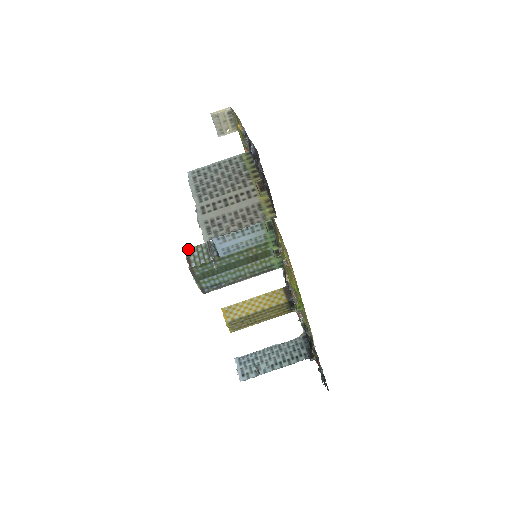
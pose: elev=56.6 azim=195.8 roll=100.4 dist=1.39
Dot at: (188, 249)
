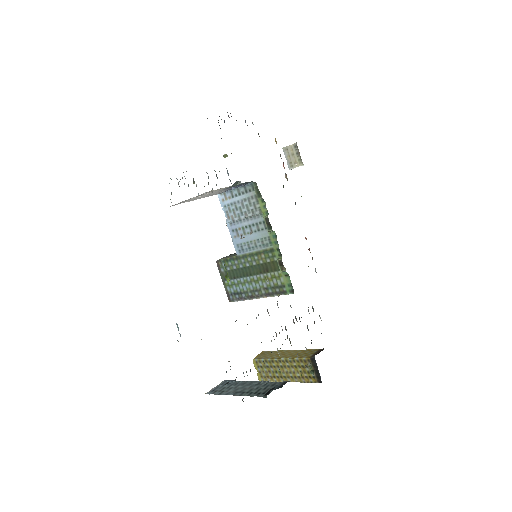
Dot at: occluded
